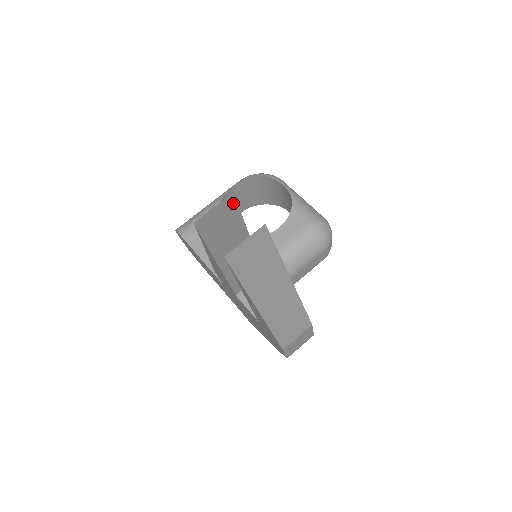
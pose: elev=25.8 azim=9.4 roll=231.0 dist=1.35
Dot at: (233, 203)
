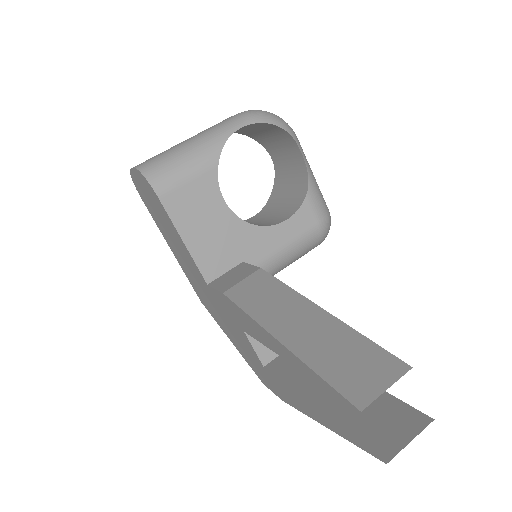
Dot at: (392, 363)
